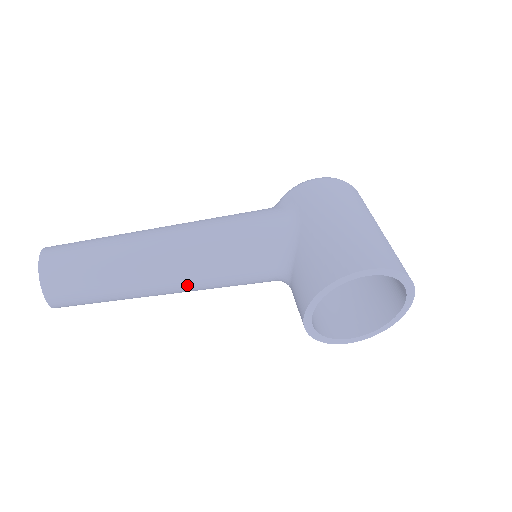
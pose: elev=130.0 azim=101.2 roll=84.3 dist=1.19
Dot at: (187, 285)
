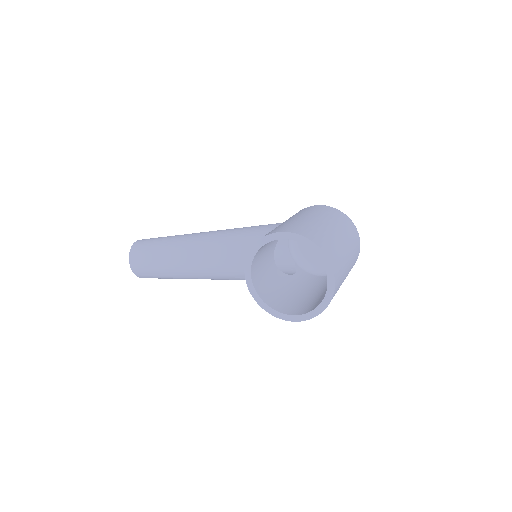
Dot at: (203, 266)
